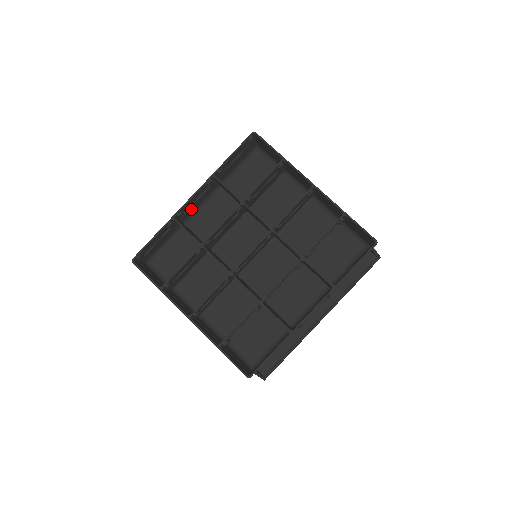
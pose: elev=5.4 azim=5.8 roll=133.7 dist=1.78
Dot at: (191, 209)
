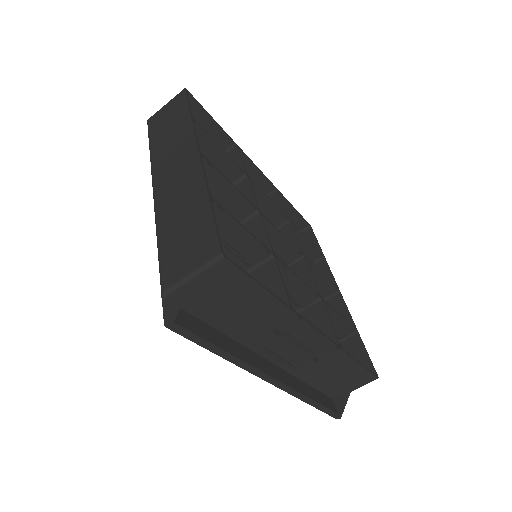
Dot at: occluded
